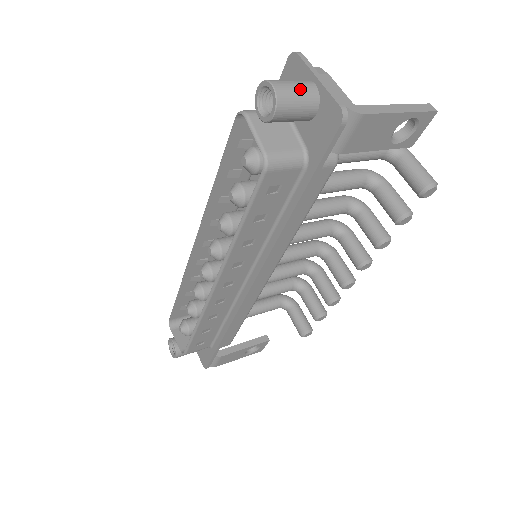
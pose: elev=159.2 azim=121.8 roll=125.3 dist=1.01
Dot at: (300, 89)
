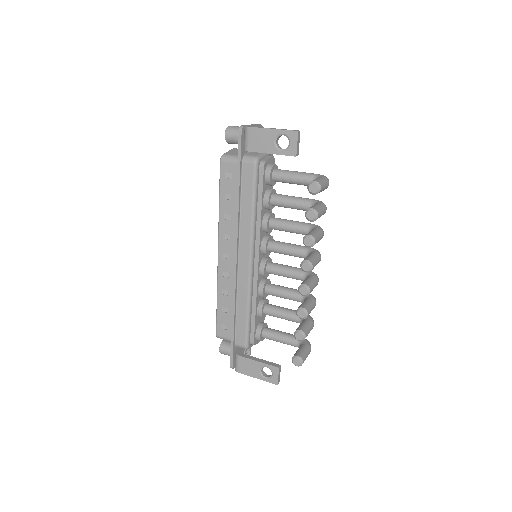
Dot at: occluded
